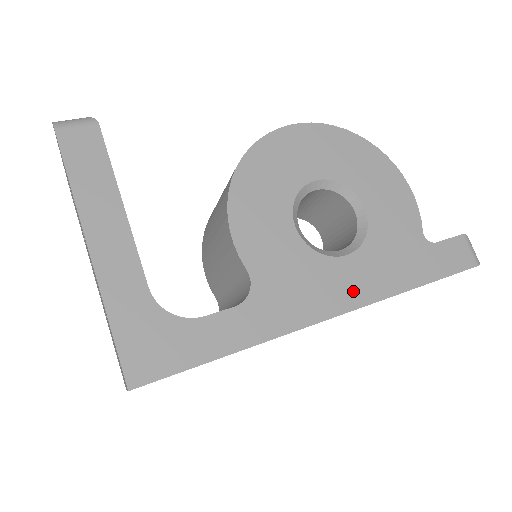
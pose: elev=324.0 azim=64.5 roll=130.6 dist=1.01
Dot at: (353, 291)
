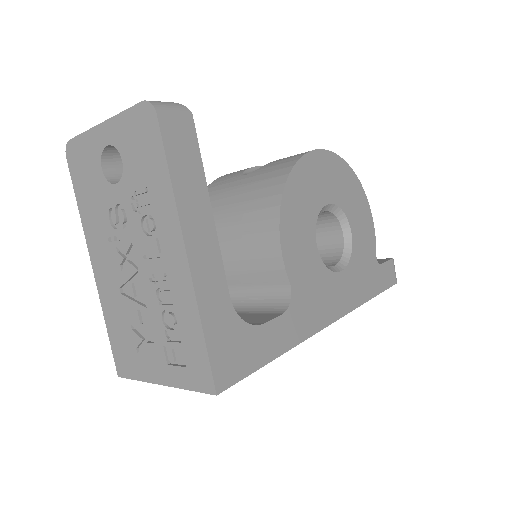
Dot at: (343, 301)
